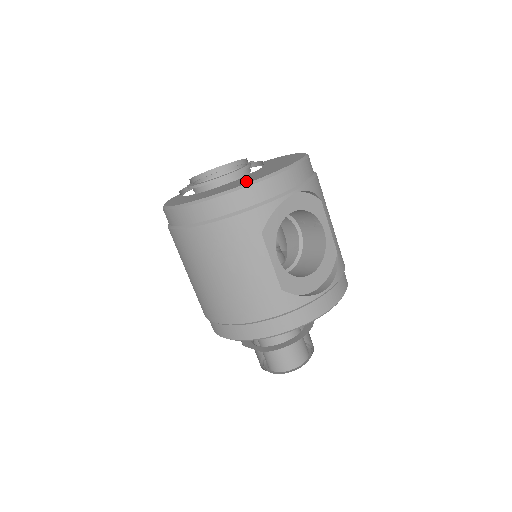
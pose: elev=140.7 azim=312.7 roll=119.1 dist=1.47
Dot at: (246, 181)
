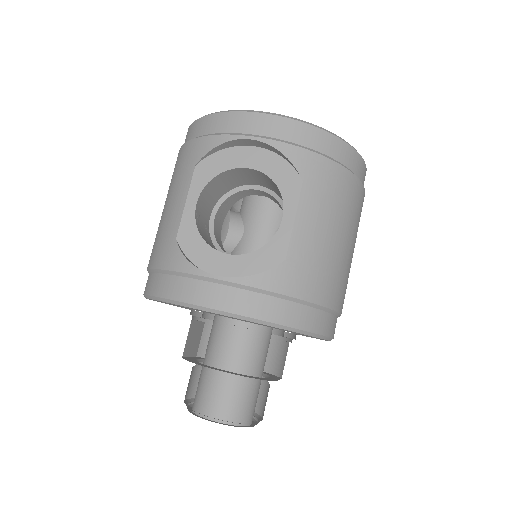
Dot at: occluded
